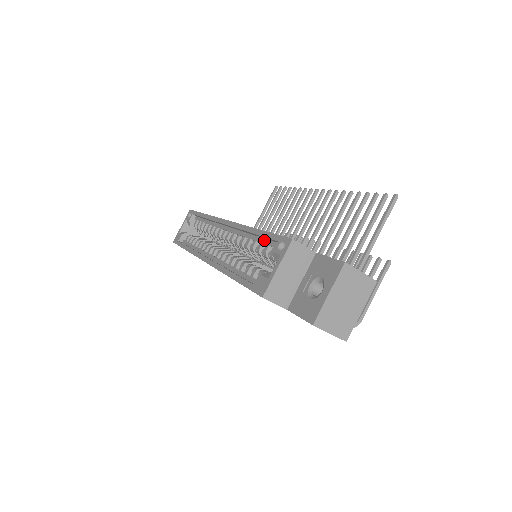
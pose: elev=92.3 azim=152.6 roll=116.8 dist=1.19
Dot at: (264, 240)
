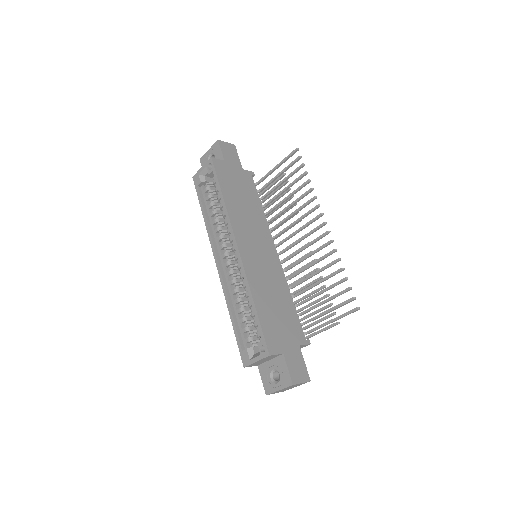
Dot at: occluded
